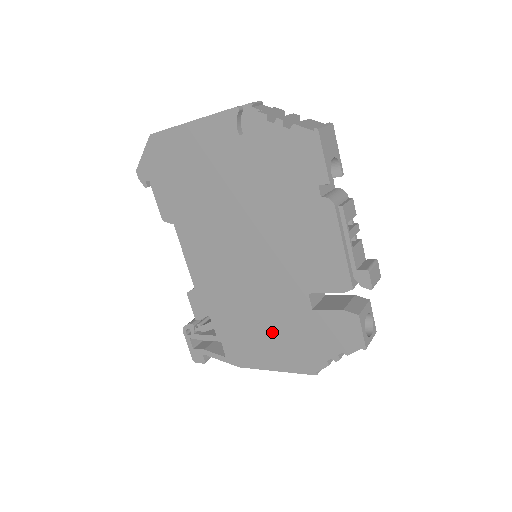
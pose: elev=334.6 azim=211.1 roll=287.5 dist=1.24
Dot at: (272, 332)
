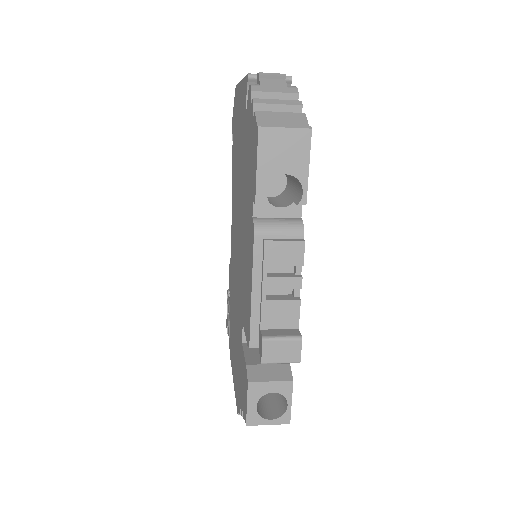
Dot at: occluded
